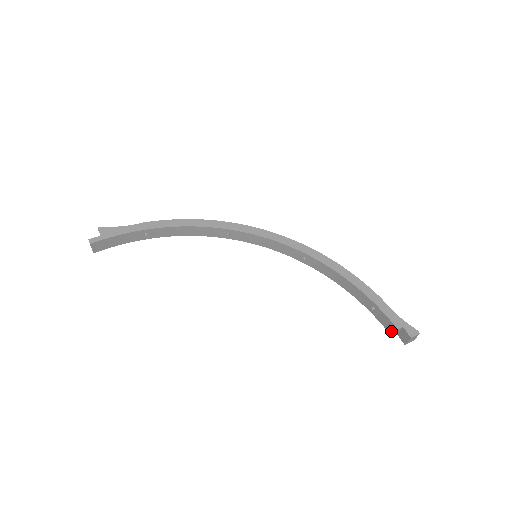
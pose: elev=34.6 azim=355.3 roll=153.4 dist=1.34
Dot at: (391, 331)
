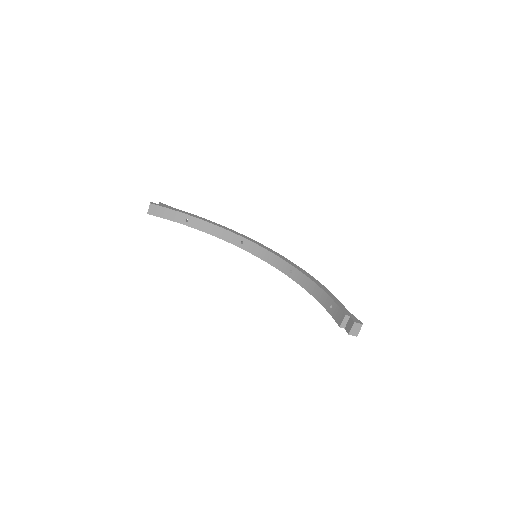
Dot at: (340, 321)
